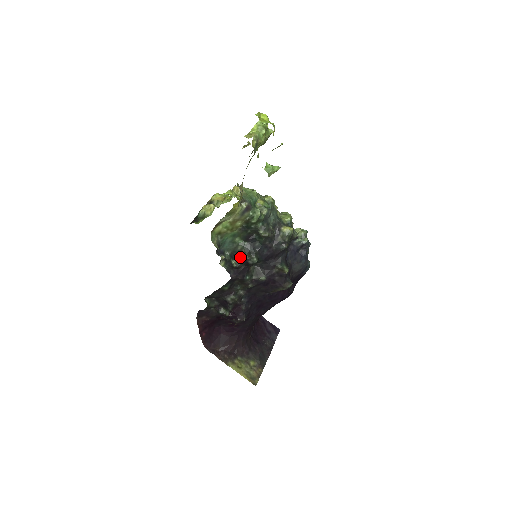
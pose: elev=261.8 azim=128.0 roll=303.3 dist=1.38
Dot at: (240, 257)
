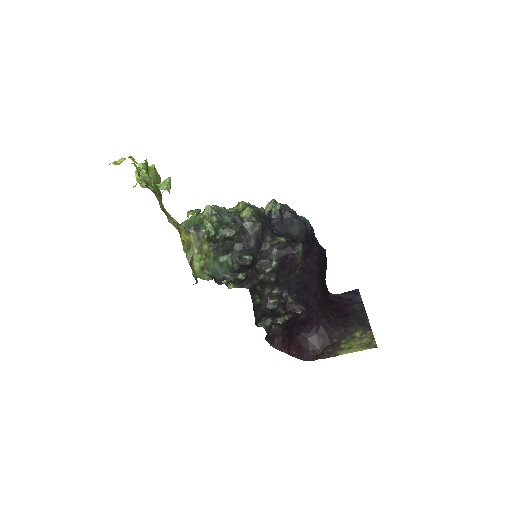
Dot at: (238, 268)
